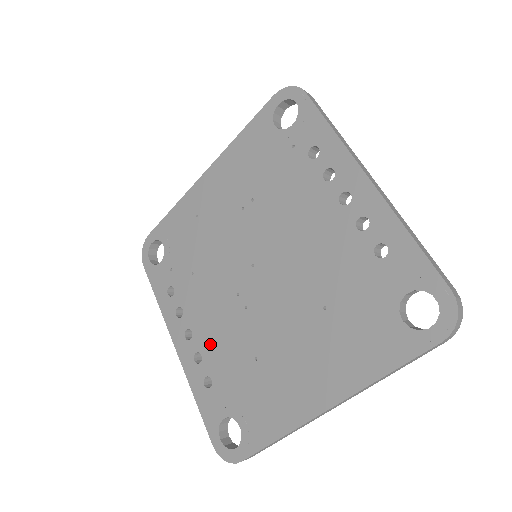
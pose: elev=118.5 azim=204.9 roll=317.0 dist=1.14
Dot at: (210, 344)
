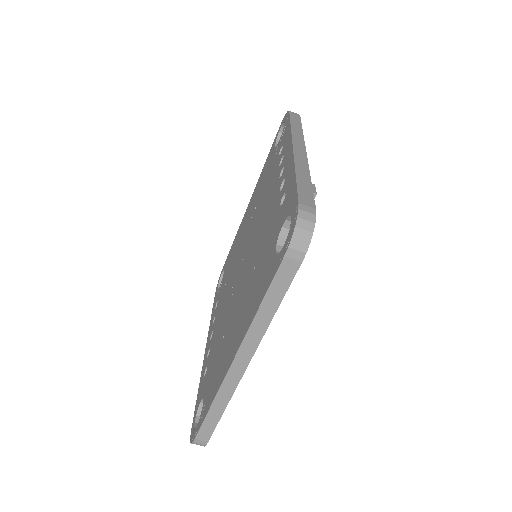
Dot at: (214, 337)
